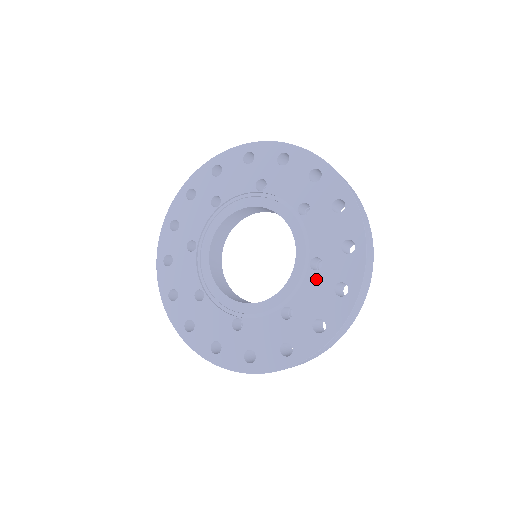
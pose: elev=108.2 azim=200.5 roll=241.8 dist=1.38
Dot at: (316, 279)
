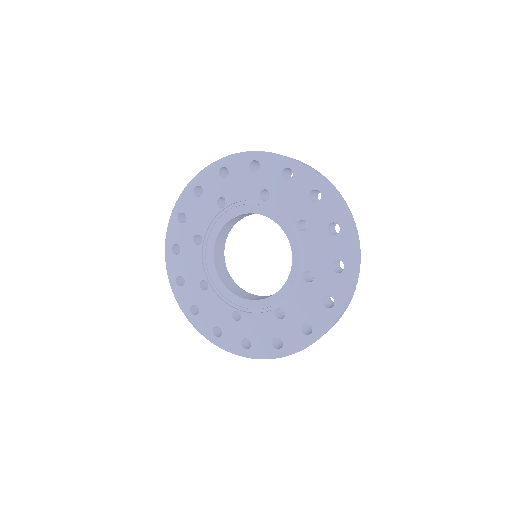
Dot at: (311, 236)
